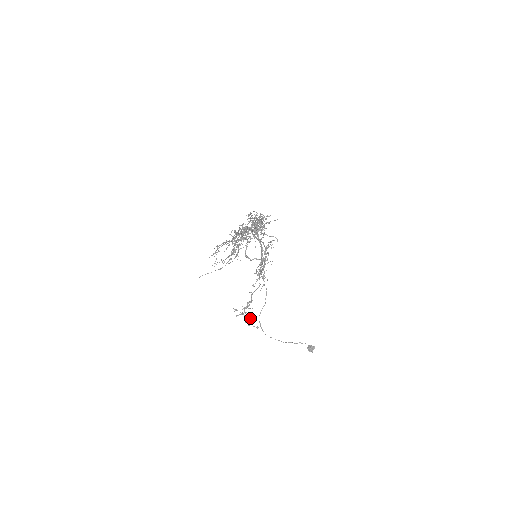
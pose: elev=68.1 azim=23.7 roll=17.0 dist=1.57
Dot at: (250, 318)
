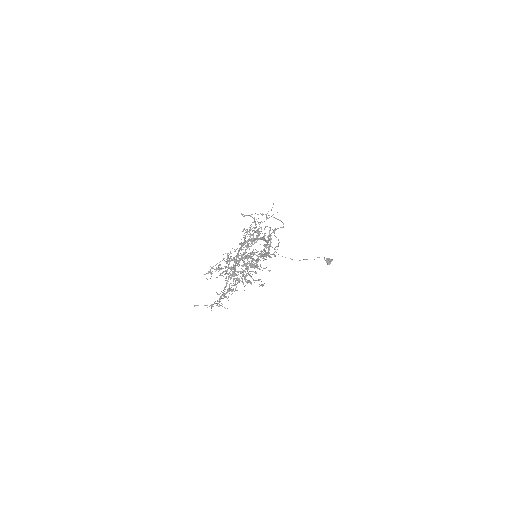
Dot at: occluded
